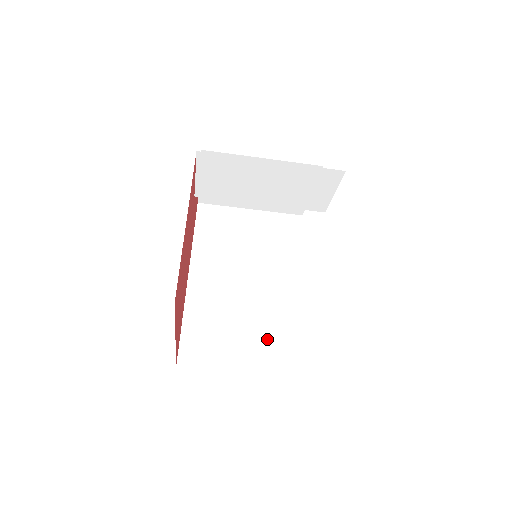
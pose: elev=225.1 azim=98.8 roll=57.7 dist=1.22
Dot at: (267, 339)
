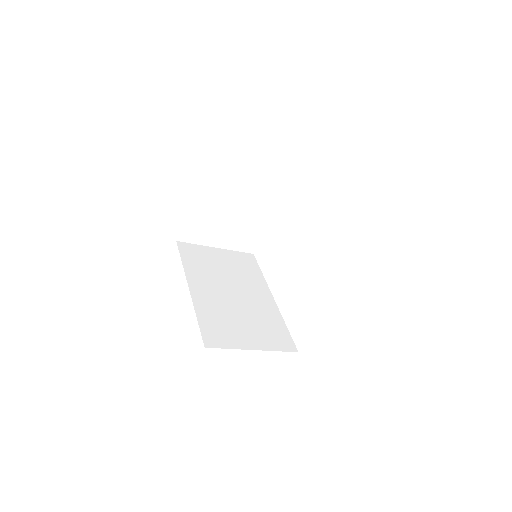
Dot at: (263, 329)
